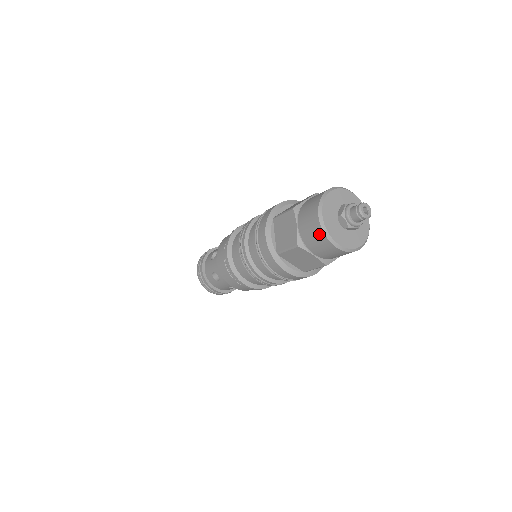
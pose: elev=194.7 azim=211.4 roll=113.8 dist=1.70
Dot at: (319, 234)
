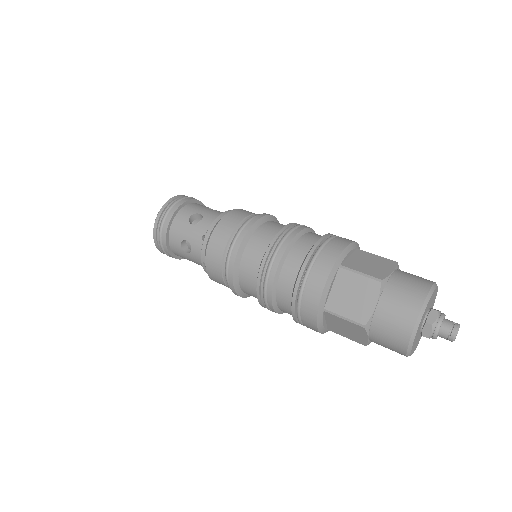
Dot at: (402, 336)
